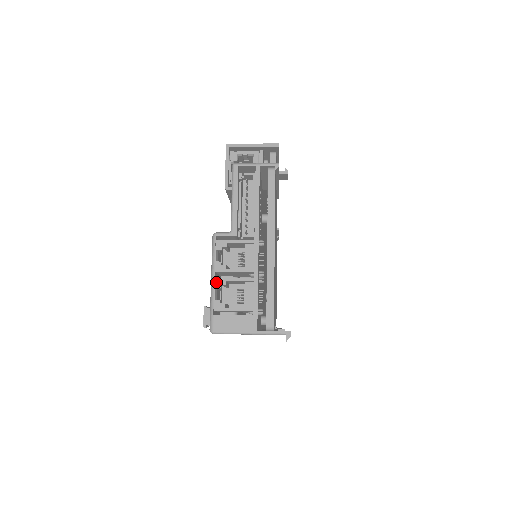
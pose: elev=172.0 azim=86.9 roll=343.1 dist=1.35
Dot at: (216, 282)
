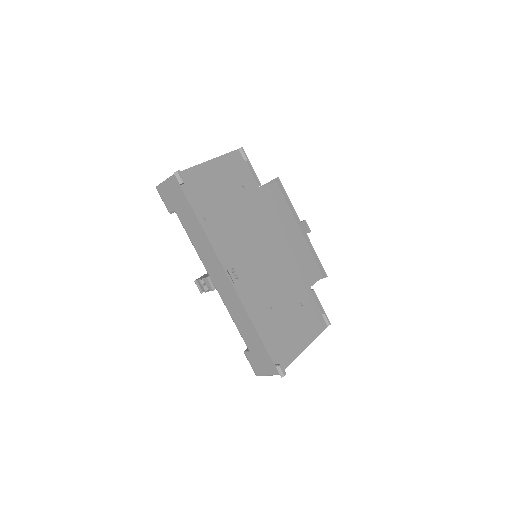
Dot at: occluded
